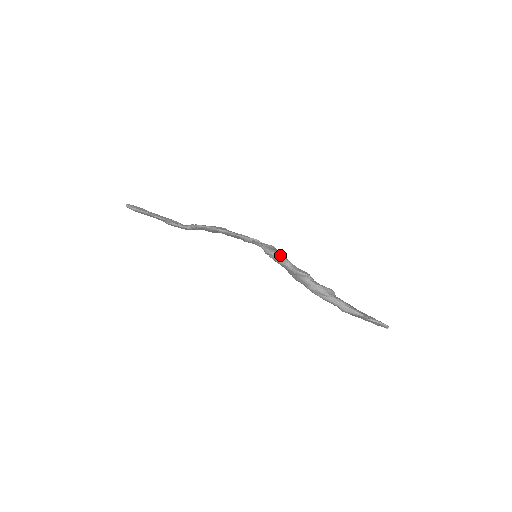
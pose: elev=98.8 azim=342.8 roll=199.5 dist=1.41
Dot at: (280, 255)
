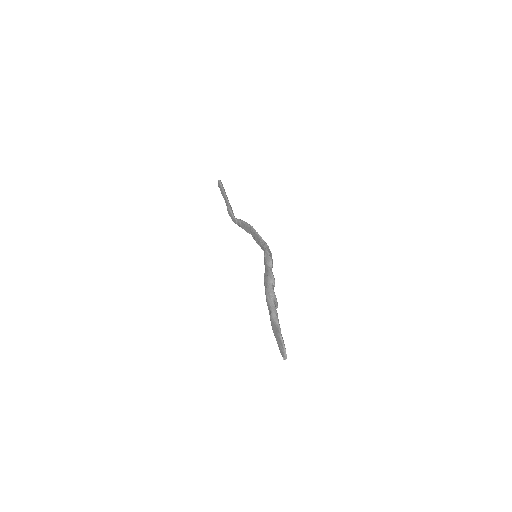
Dot at: (271, 258)
